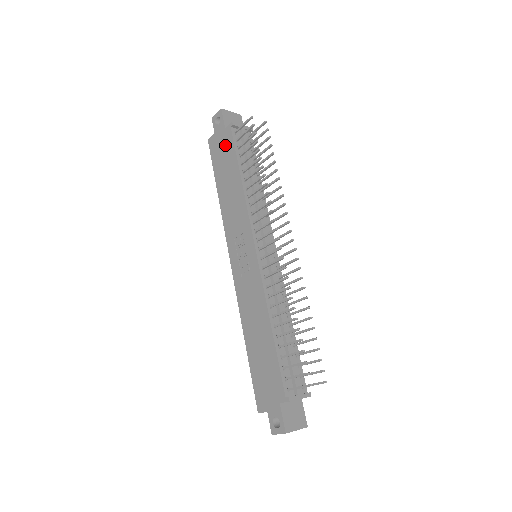
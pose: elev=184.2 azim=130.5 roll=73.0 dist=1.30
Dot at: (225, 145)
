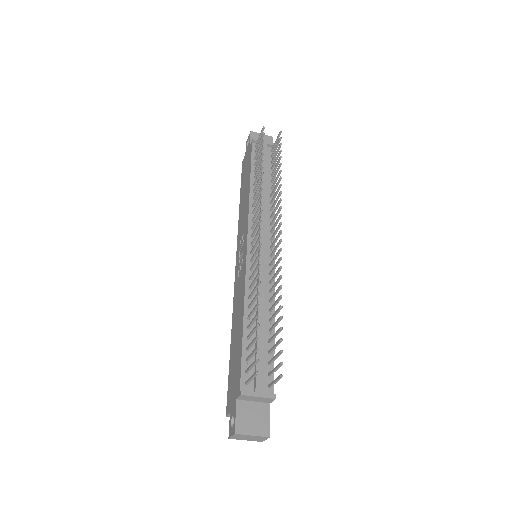
Dot at: (248, 160)
